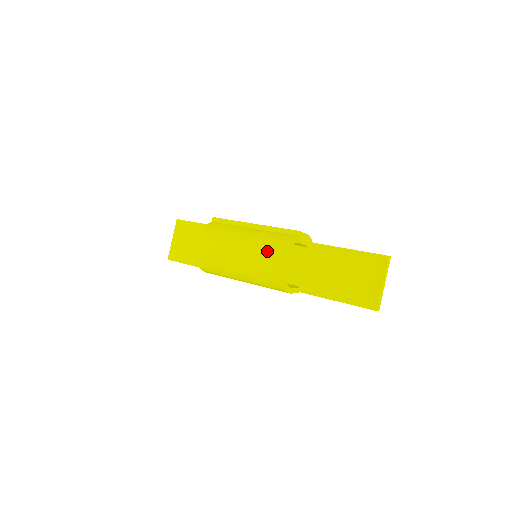
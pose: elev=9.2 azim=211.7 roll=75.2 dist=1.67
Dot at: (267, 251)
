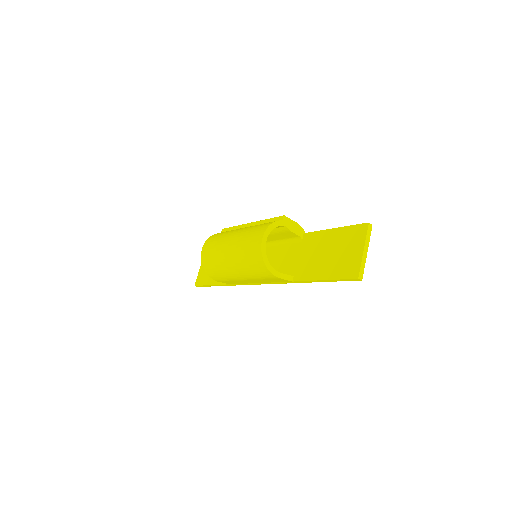
Dot at: (252, 234)
